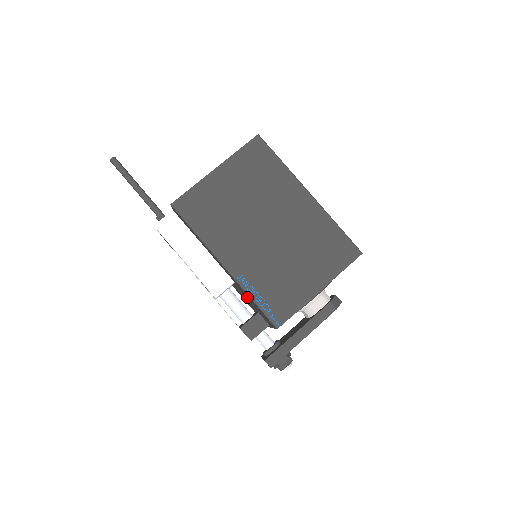
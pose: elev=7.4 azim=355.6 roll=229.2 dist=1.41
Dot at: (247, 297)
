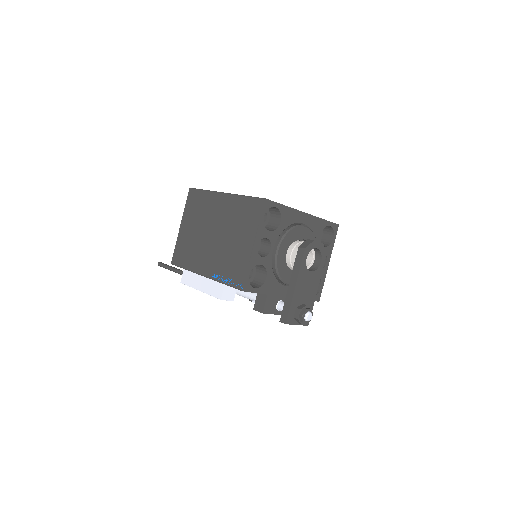
Dot at: occluded
